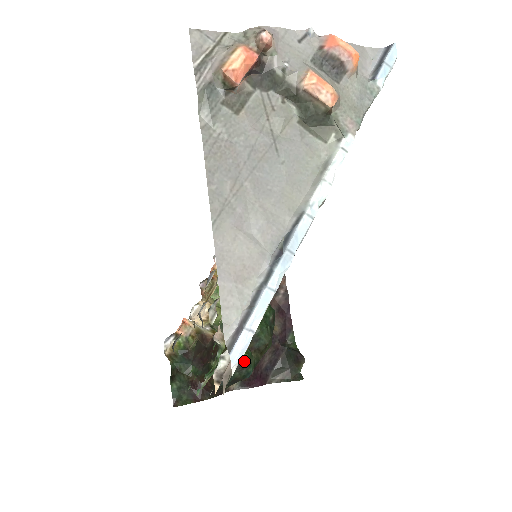
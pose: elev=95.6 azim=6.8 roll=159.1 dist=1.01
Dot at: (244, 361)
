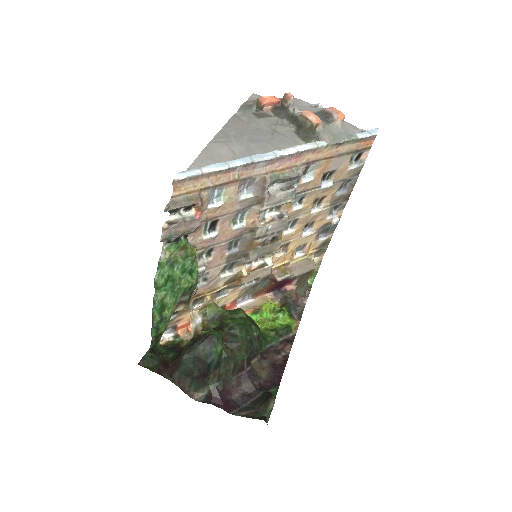
Dot at: (211, 334)
